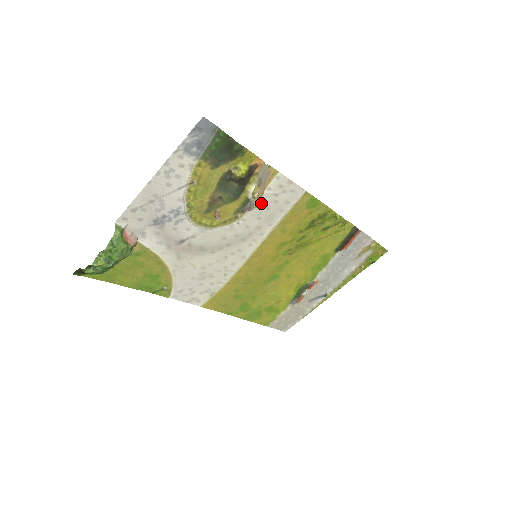
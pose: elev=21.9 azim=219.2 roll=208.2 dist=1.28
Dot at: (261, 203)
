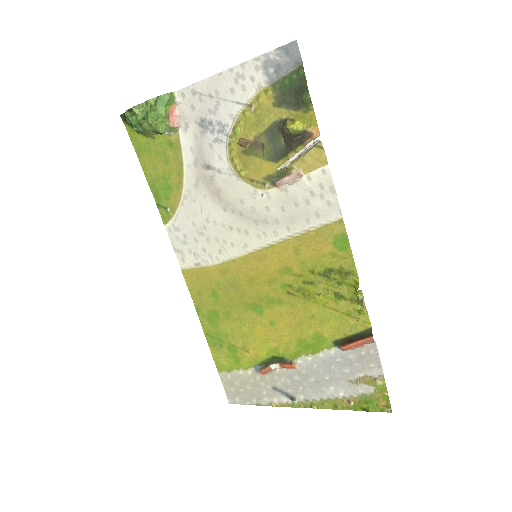
Dot at: (294, 190)
